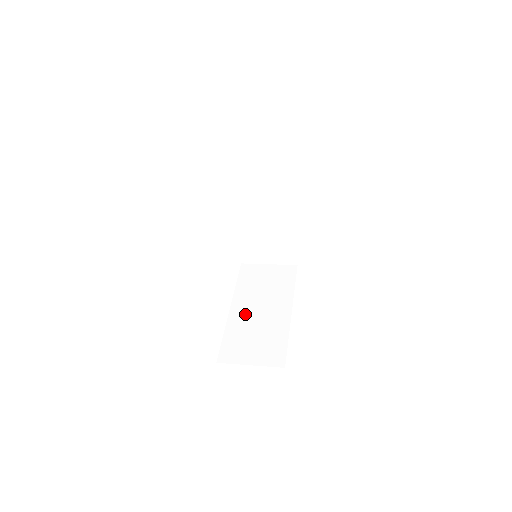
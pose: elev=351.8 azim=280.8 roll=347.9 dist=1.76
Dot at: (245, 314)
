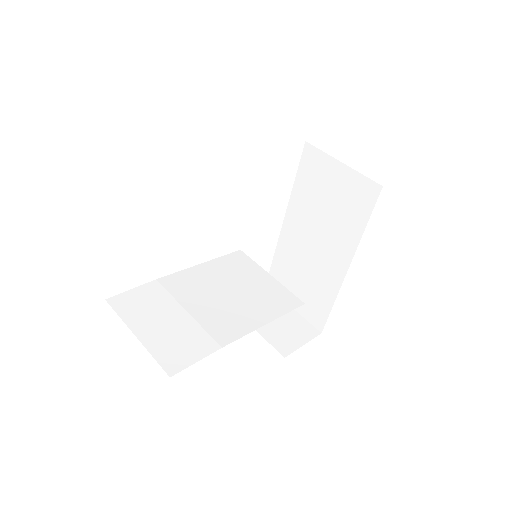
Dot at: (297, 241)
